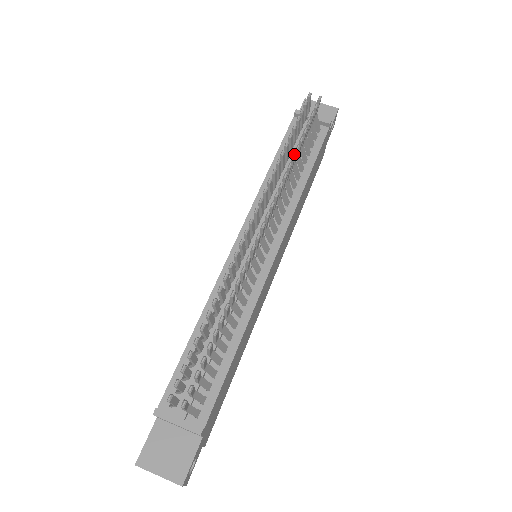
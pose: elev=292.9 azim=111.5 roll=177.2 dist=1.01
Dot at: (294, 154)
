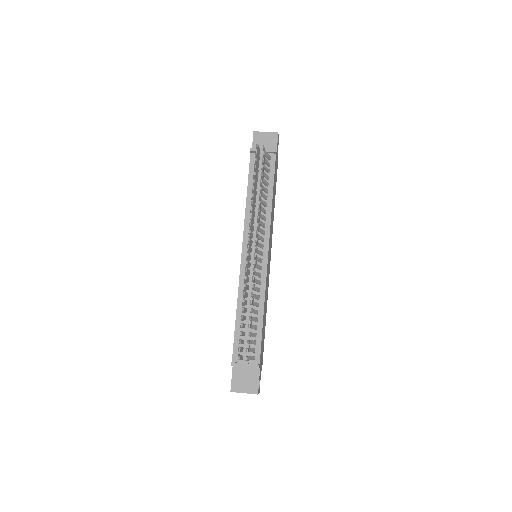
Dot at: (260, 194)
